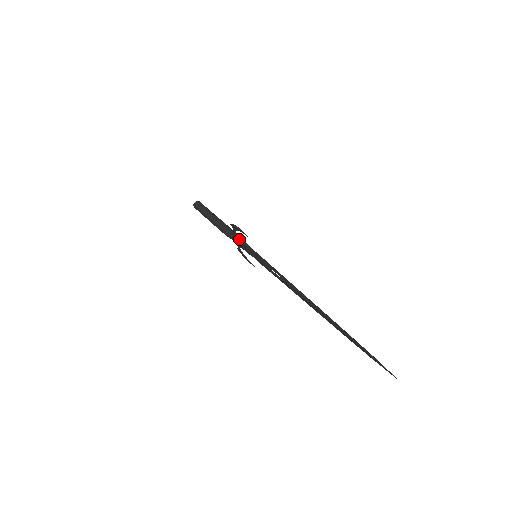
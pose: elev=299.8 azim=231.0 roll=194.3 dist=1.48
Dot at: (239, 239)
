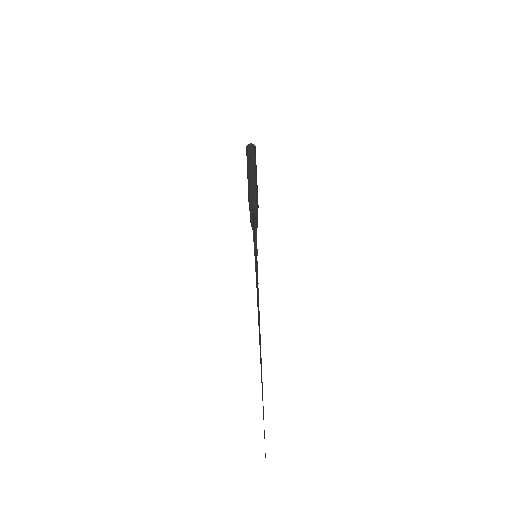
Dot at: occluded
